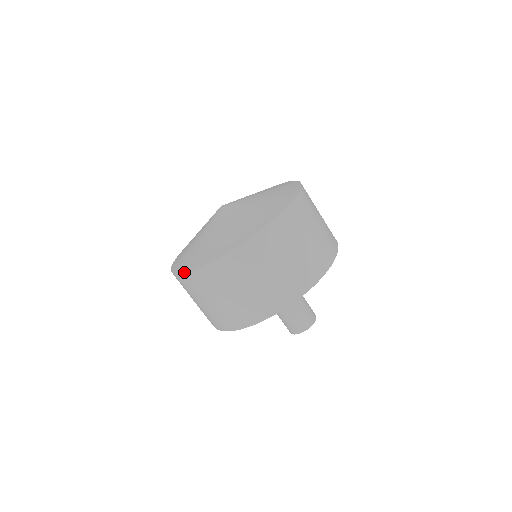
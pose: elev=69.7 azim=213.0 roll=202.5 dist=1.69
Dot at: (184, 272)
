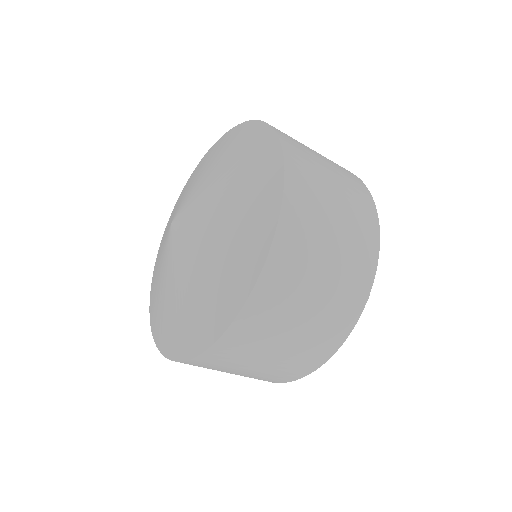
Dot at: (182, 360)
